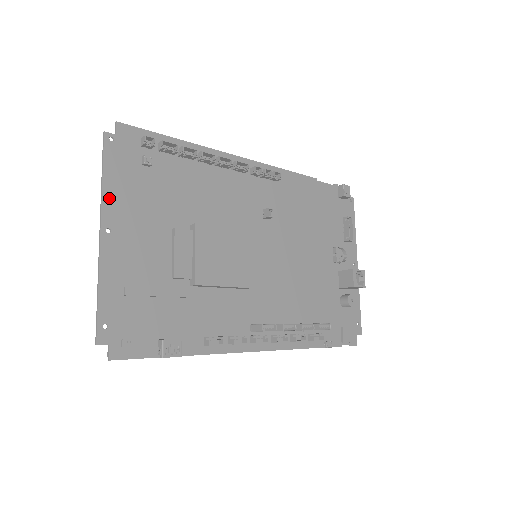
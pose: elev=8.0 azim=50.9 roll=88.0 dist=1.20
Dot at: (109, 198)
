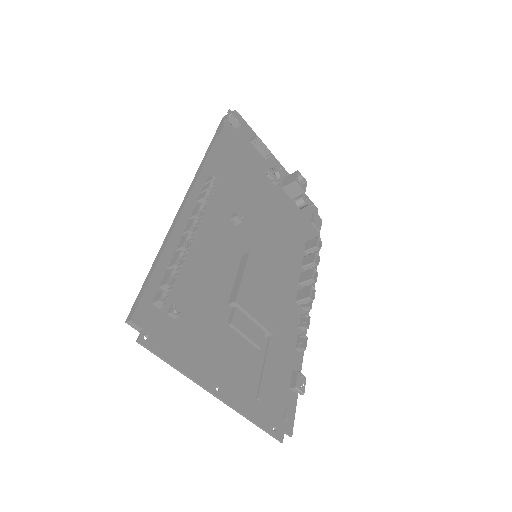
Dot at: (194, 372)
